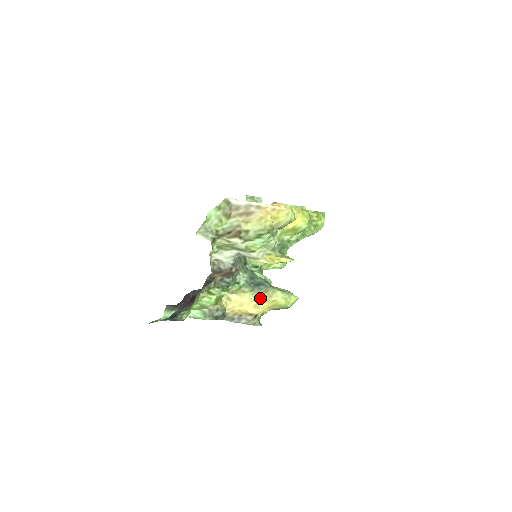
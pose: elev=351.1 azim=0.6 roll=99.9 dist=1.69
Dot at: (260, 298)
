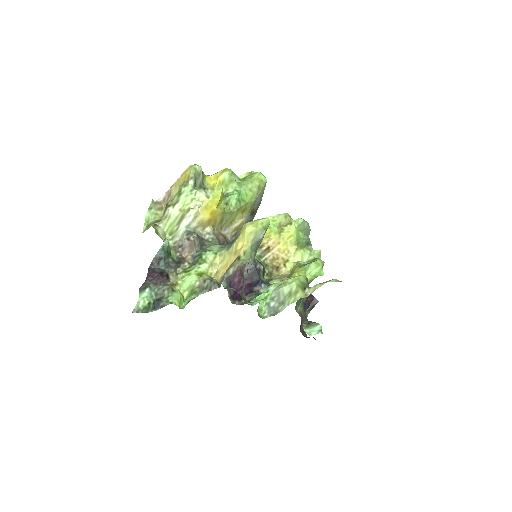
Dot at: (233, 244)
